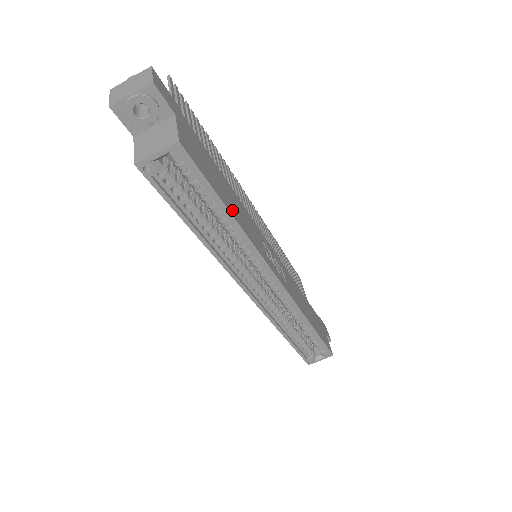
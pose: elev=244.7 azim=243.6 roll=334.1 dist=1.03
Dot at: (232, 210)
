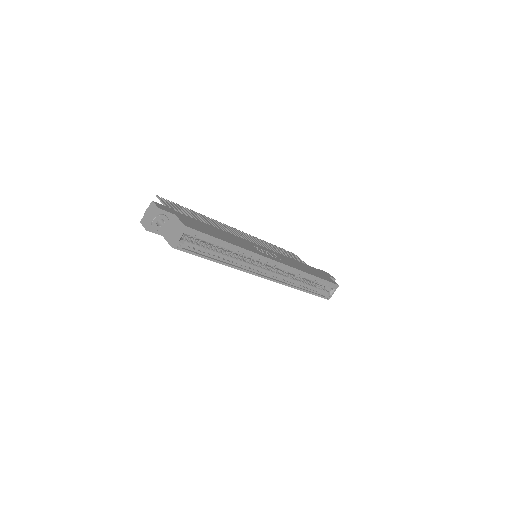
Dot at: (227, 240)
